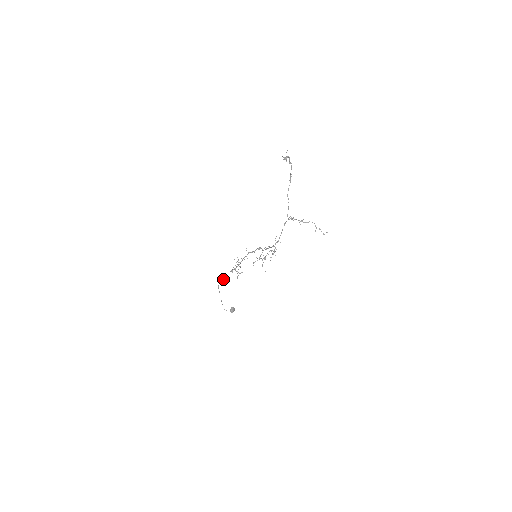
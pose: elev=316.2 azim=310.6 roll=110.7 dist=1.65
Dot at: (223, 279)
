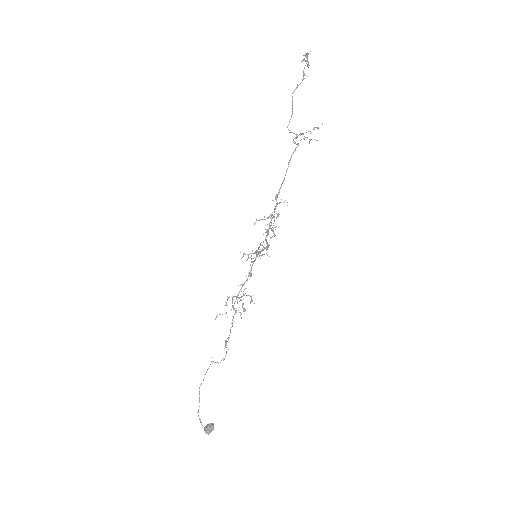
Dot at: (225, 356)
